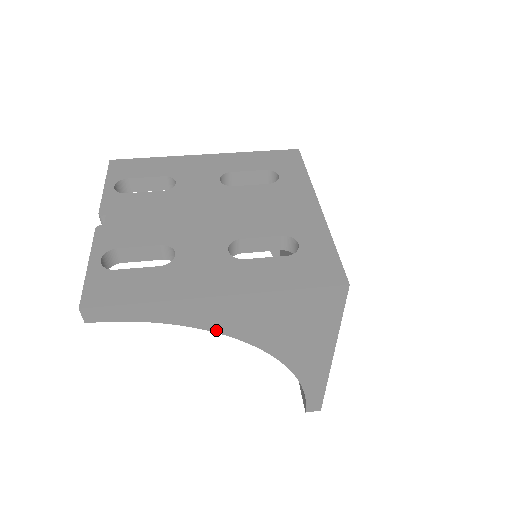
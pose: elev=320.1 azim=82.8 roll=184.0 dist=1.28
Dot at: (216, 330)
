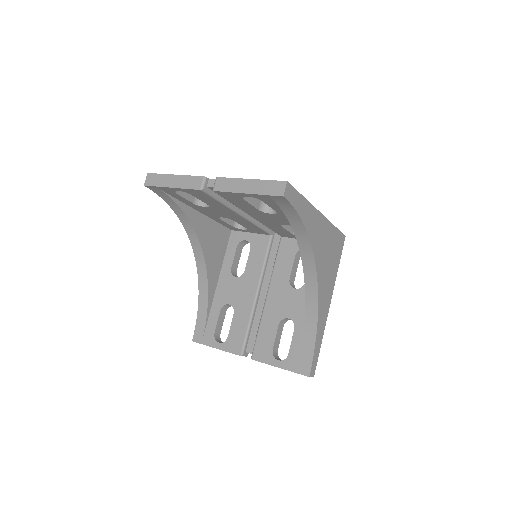
Dot at: (312, 244)
